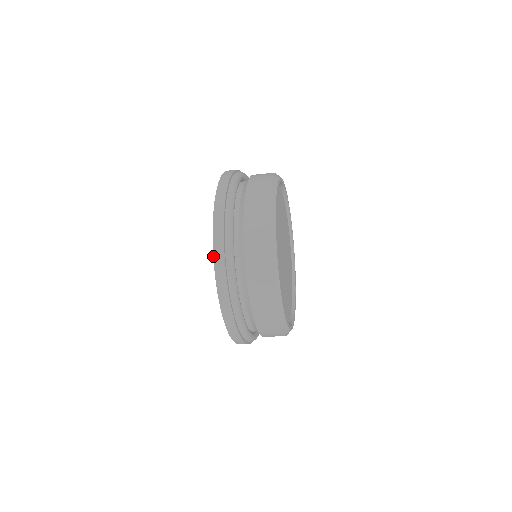
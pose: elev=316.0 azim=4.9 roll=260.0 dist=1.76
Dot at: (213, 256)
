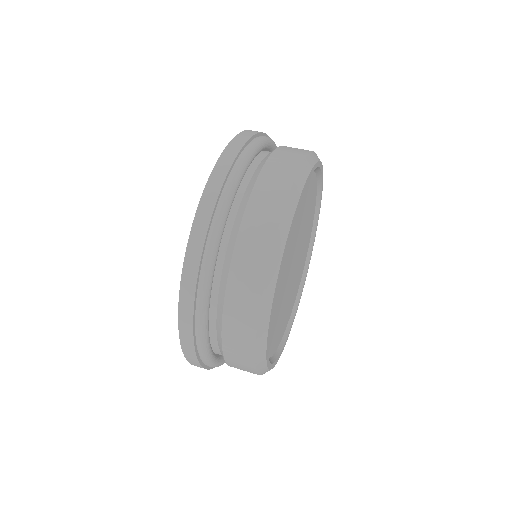
Dot at: (213, 168)
